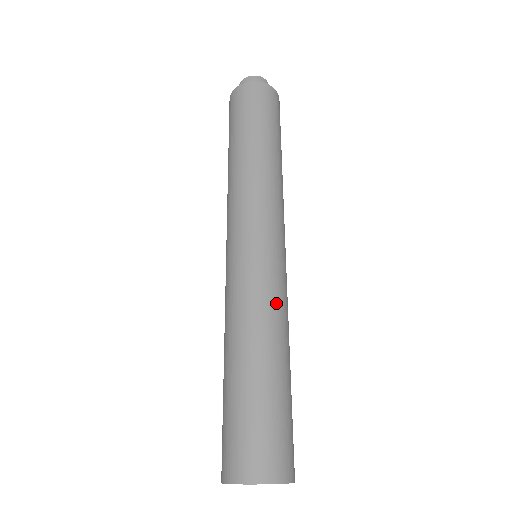
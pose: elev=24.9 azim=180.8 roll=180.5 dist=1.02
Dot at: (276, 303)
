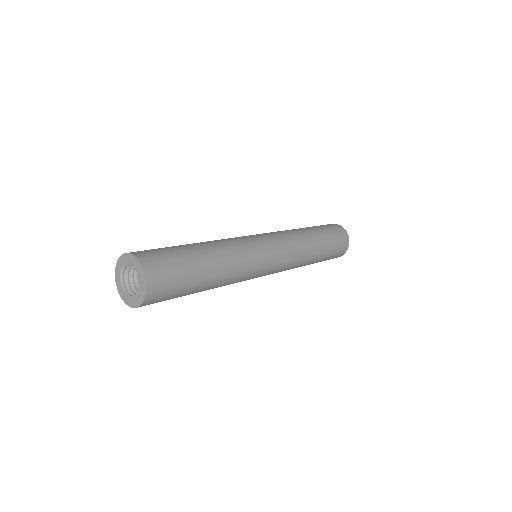
Dot at: (240, 251)
